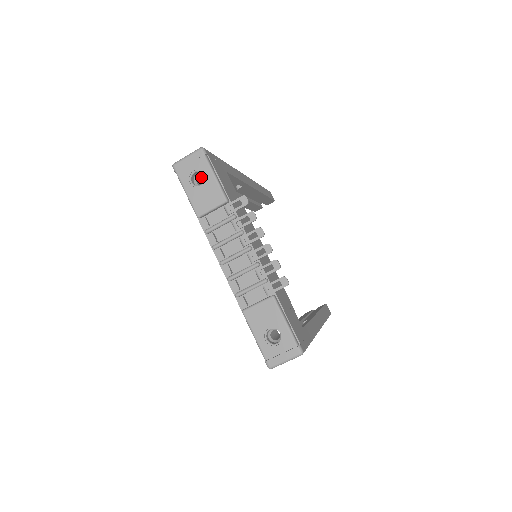
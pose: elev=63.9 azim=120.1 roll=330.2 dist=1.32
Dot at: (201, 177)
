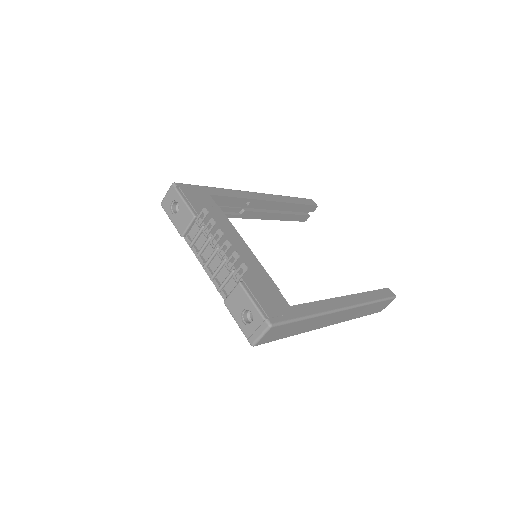
Dot at: occluded
